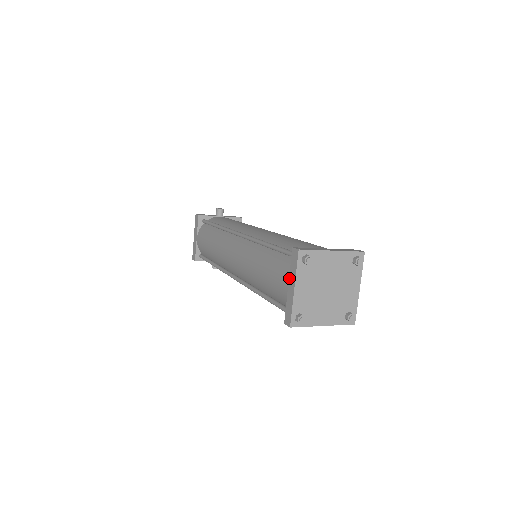
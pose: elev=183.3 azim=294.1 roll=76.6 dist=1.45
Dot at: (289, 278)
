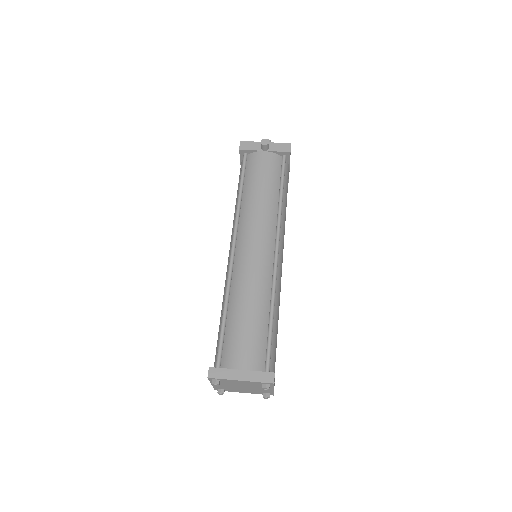
Dot at: occluded
